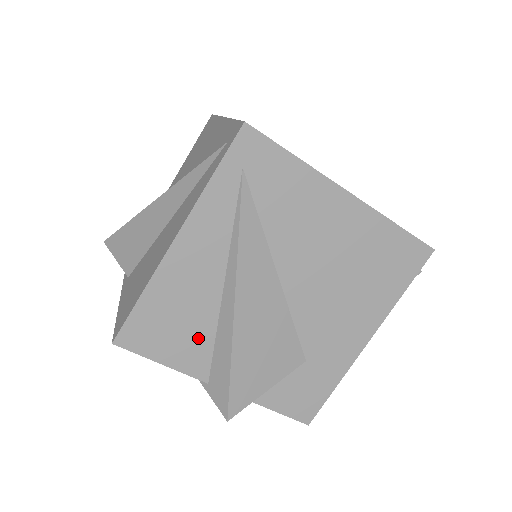
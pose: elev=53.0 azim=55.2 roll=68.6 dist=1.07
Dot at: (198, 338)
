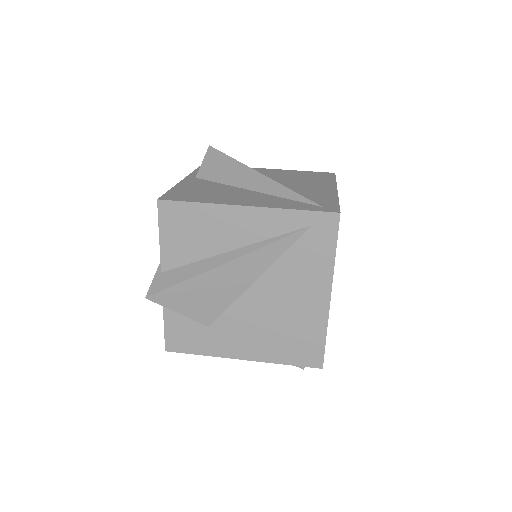
Dot at: (189, 251)
